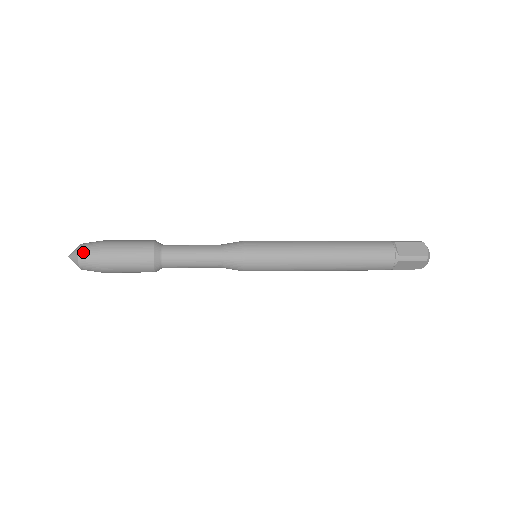
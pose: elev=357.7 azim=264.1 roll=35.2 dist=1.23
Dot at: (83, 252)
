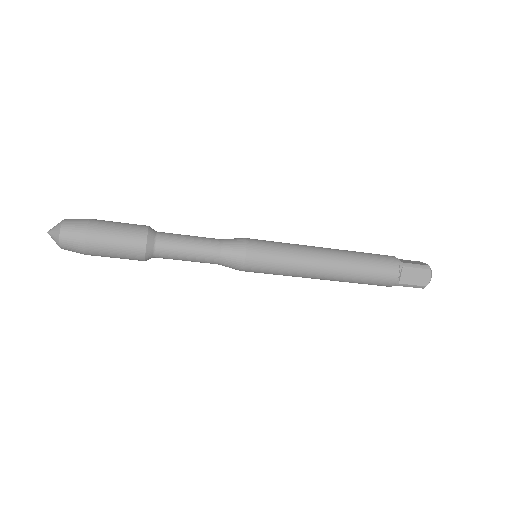
Dot at: (69, 220)
